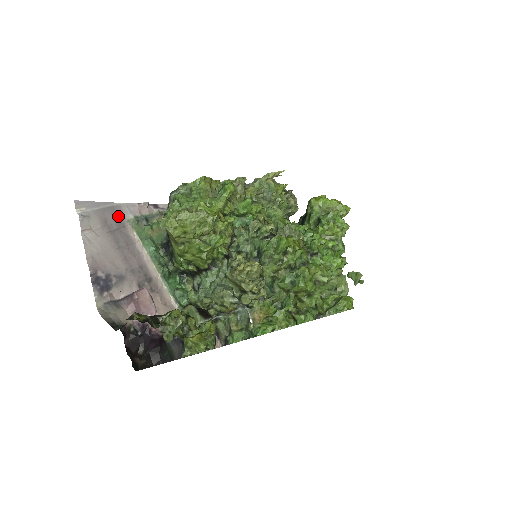
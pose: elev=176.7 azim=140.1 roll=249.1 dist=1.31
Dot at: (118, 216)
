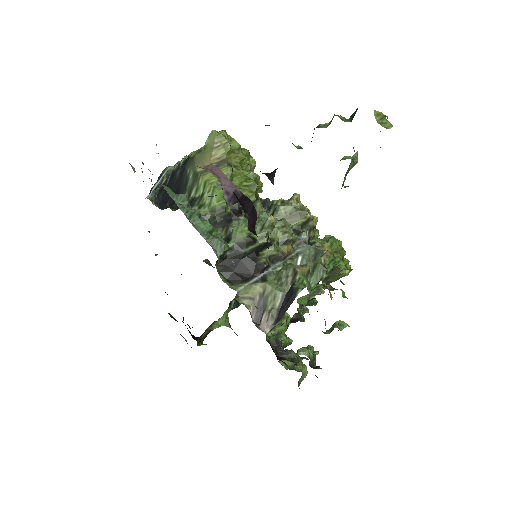
Dot at: occluded
